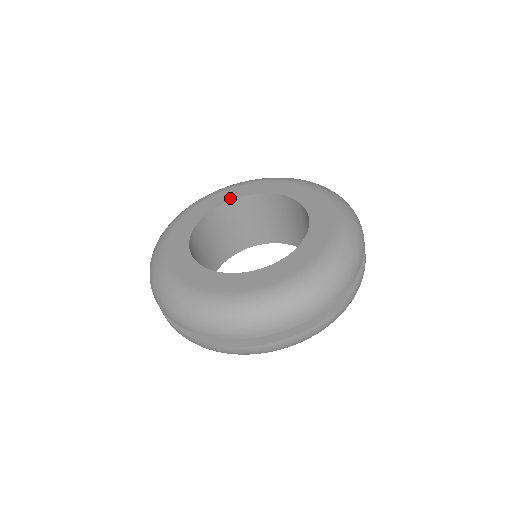
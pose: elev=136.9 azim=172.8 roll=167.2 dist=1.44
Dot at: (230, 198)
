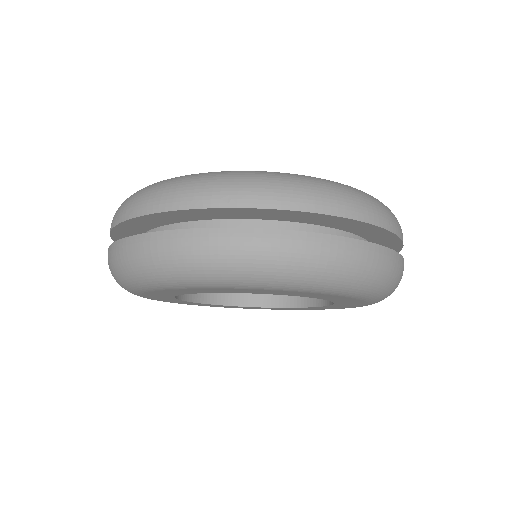
Dot at: occluded
